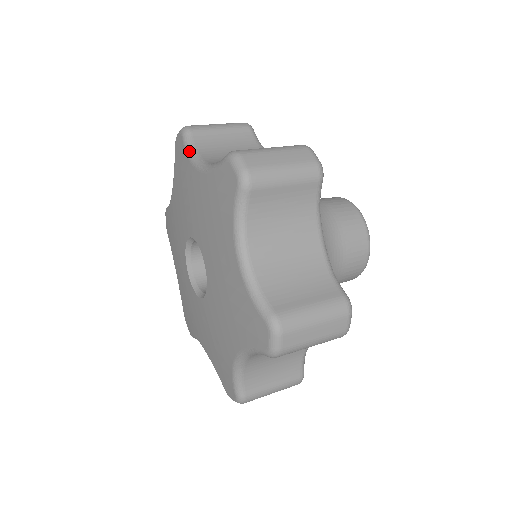
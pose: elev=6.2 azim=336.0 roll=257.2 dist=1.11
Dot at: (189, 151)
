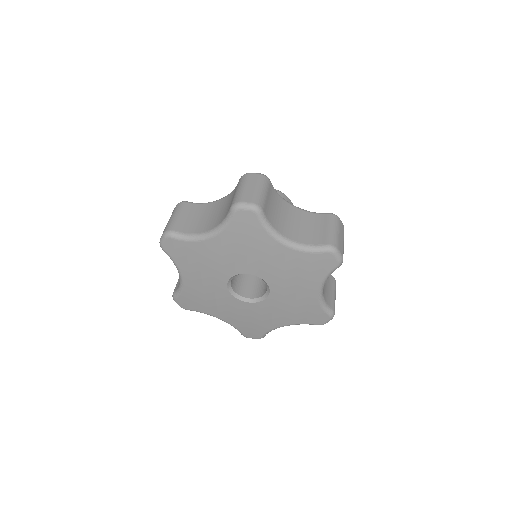
Dot at: (269, 229)
